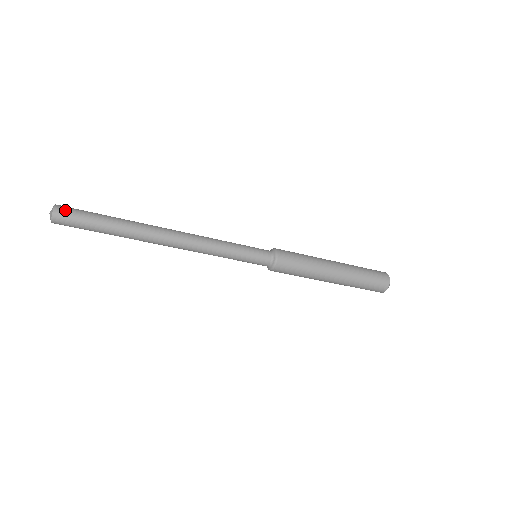
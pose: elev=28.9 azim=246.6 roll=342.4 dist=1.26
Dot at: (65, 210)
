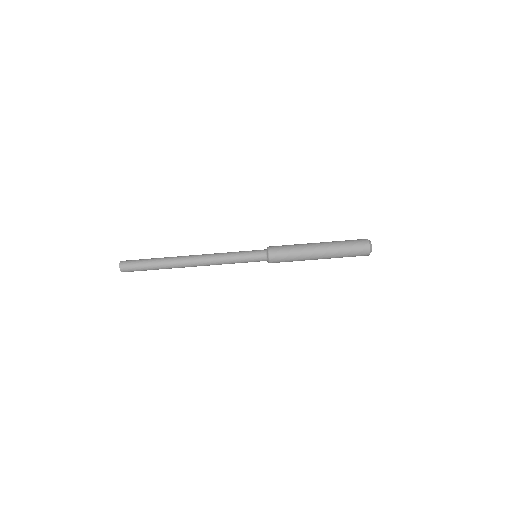
Dot at: (127, 261)
